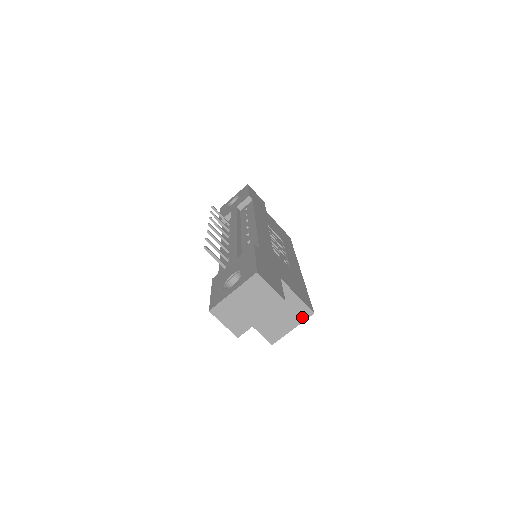
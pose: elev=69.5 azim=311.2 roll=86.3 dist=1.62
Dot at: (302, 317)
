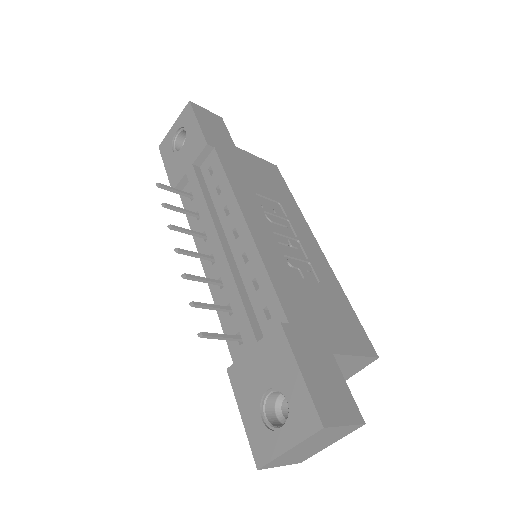
Dot at: (363, 366)
